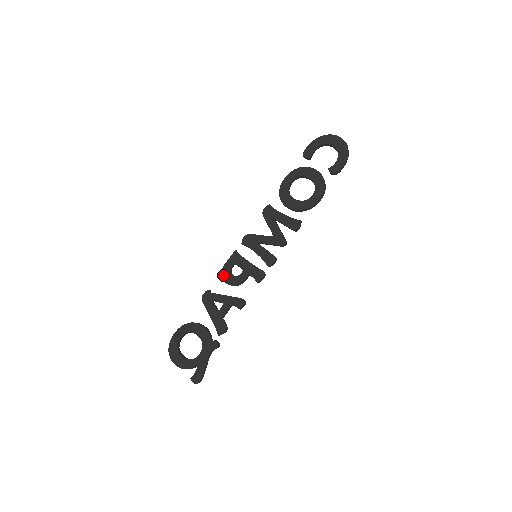
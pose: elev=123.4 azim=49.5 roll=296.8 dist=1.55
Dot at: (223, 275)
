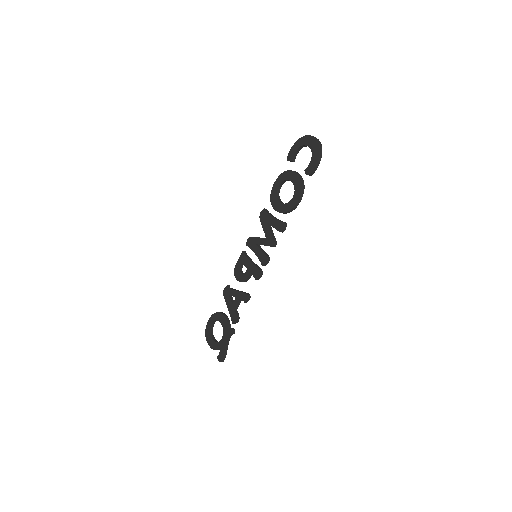
Dot at: (235, 273)
